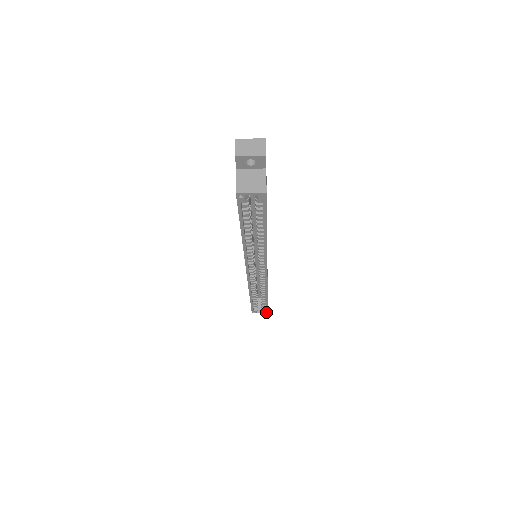
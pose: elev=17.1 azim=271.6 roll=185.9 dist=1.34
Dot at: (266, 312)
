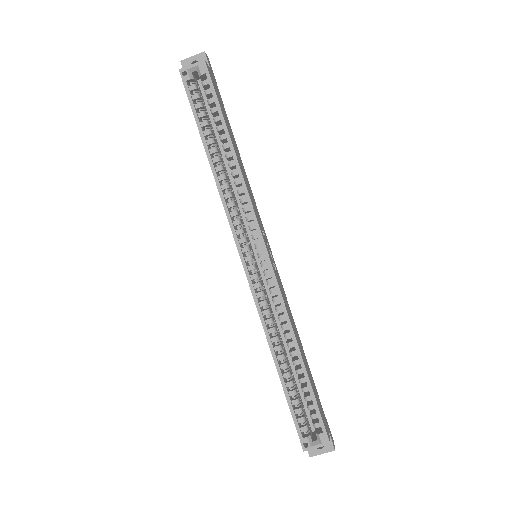
Dot at: (326, 441)
